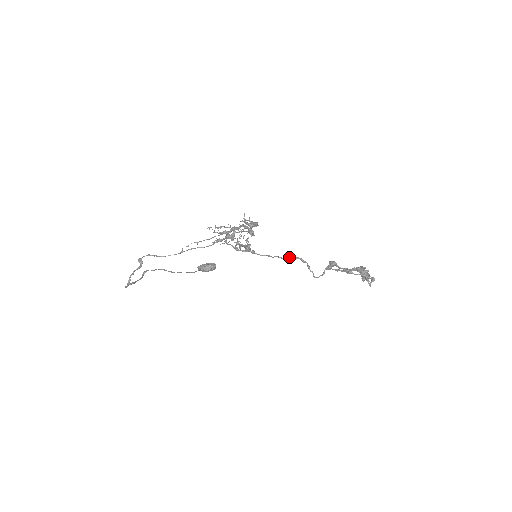
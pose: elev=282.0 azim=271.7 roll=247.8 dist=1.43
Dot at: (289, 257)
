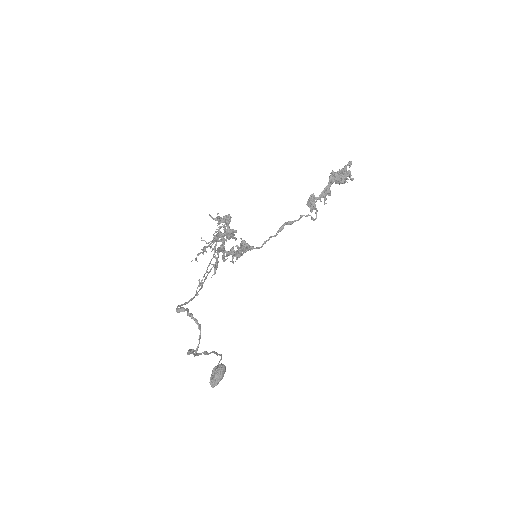
Dot at: (279, 230)
